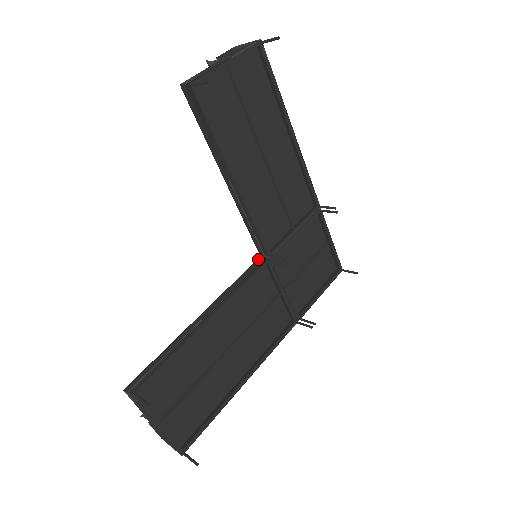
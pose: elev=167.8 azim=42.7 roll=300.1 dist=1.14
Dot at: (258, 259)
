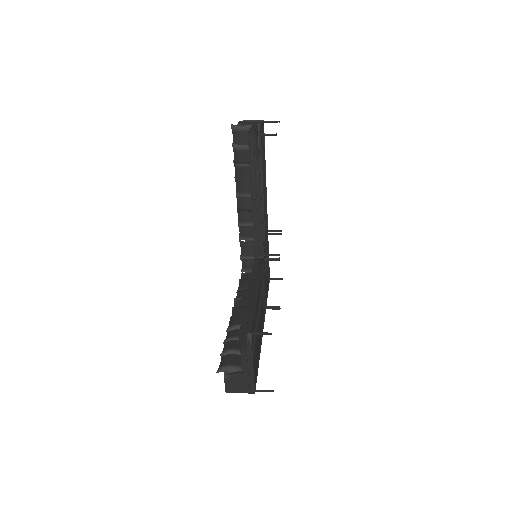
Dot at: (256, 259)
